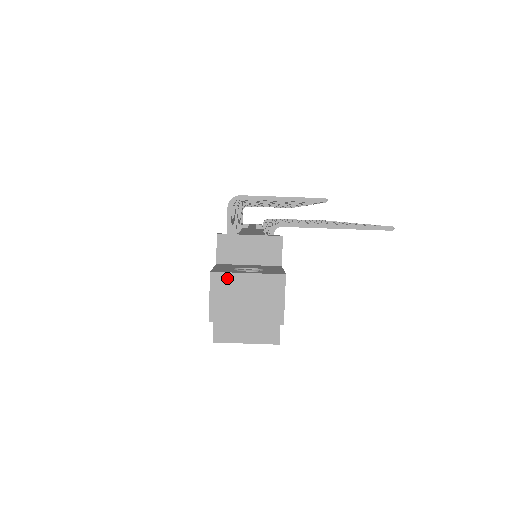
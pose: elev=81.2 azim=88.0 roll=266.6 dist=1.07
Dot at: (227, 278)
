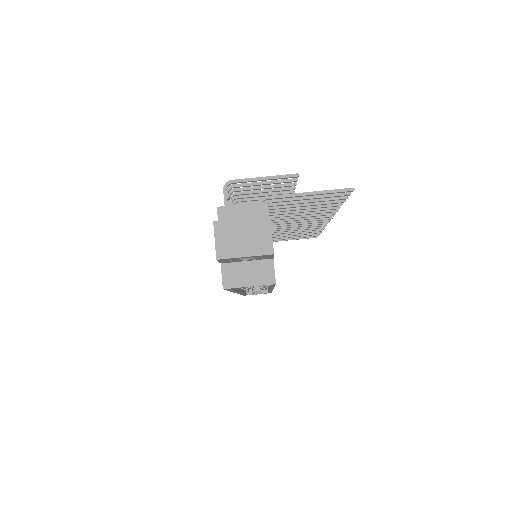
Dot at: (226, 224)
